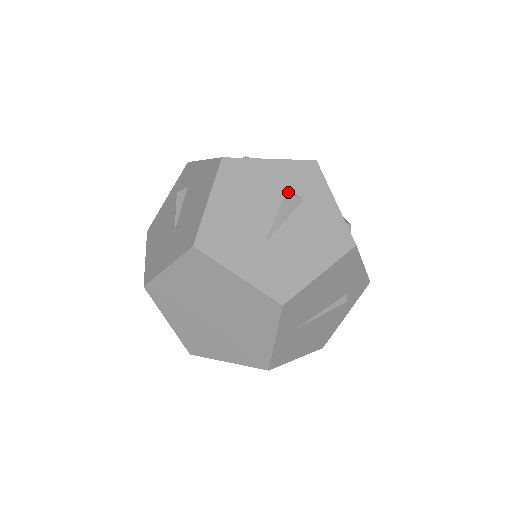
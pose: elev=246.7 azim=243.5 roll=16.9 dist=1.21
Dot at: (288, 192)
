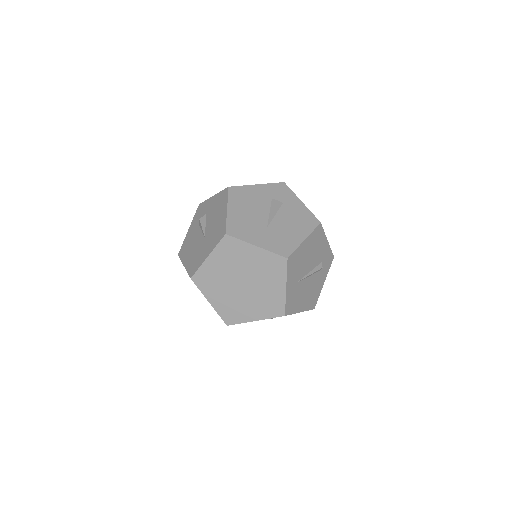
Dot at: (273, 200)
